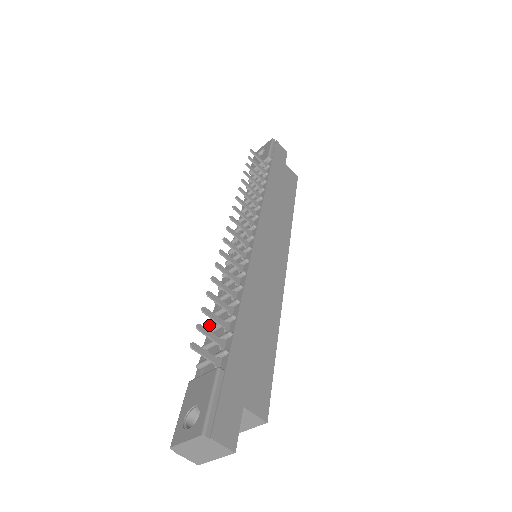
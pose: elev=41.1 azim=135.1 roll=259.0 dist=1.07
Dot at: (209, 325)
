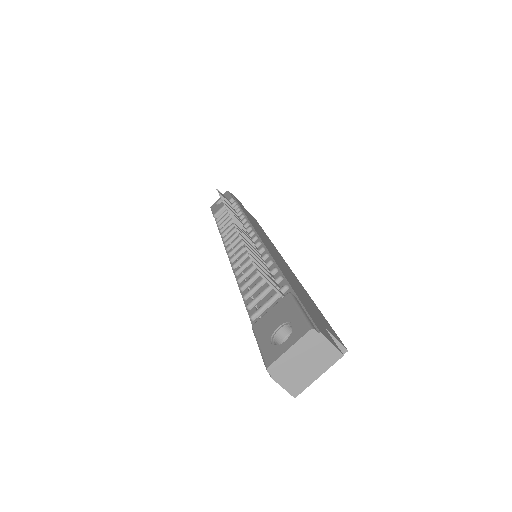
Dot at: (242, 296)
